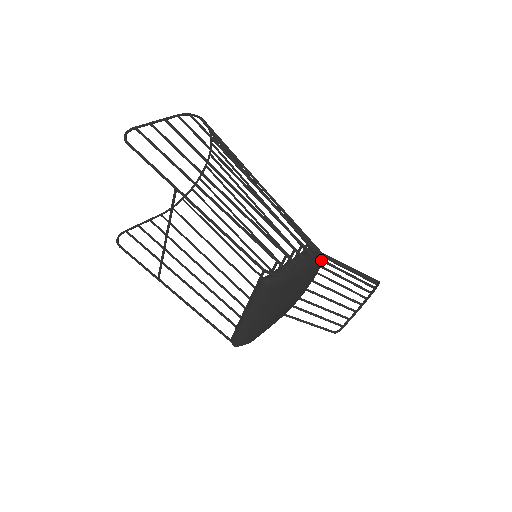
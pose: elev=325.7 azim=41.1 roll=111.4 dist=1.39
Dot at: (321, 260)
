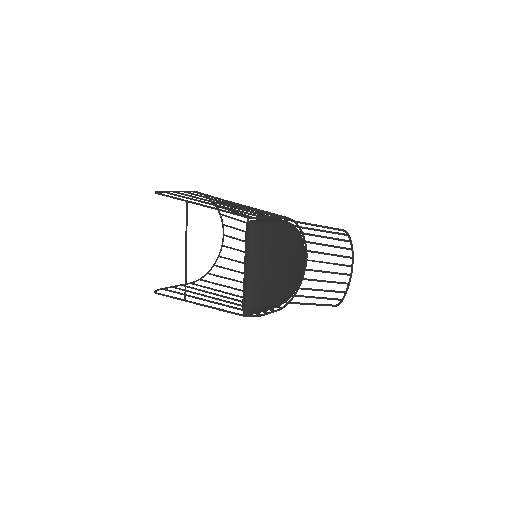
Dot at: (304, 241)
